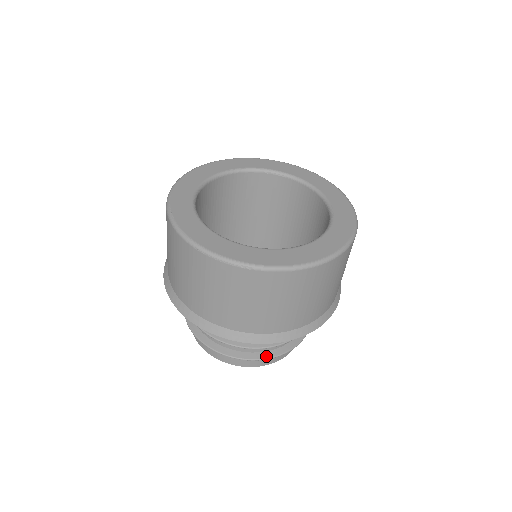
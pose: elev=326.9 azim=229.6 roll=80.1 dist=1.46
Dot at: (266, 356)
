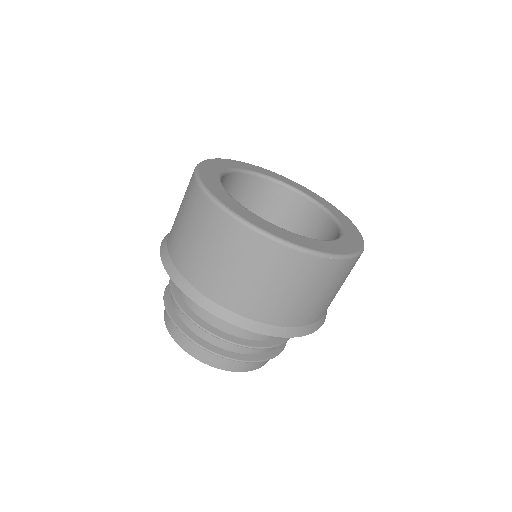
Dot at: (276, 353)
